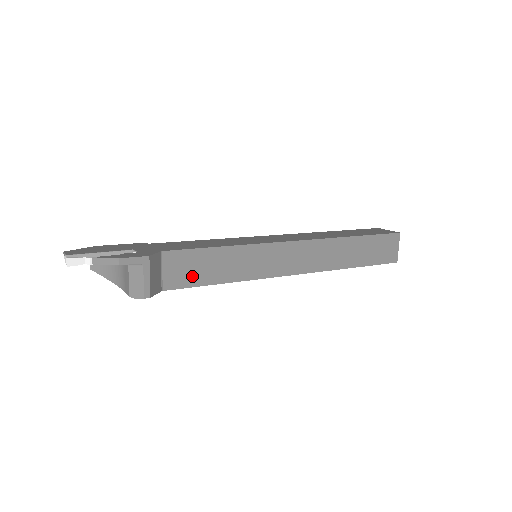
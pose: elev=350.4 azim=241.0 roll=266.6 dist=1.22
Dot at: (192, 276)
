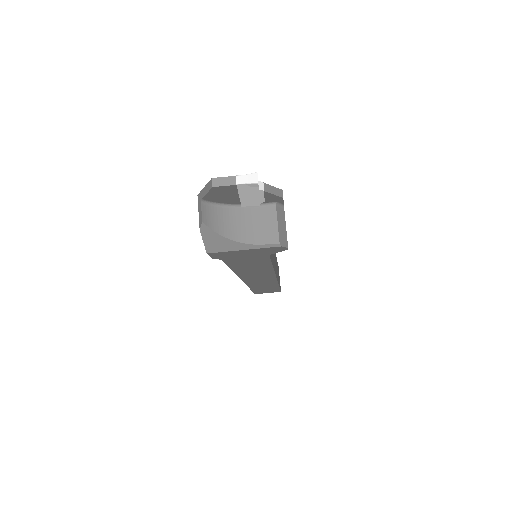
Dot at: occluded
